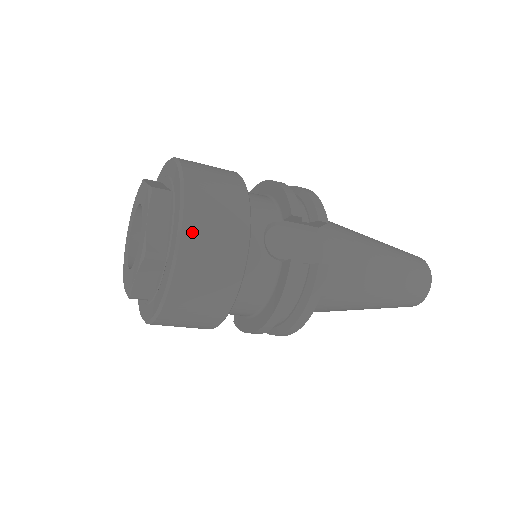
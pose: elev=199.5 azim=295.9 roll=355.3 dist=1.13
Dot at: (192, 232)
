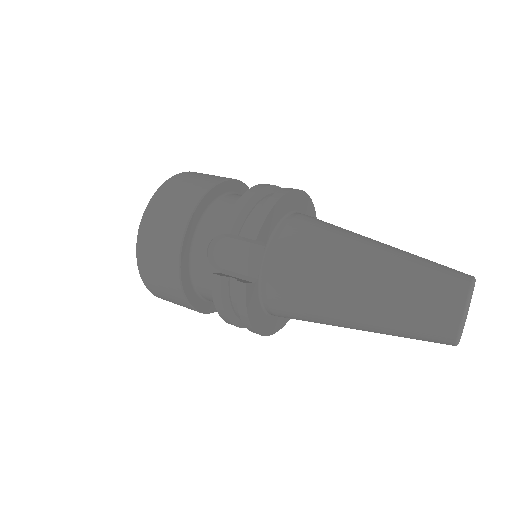
Dot at: (143, 244)
